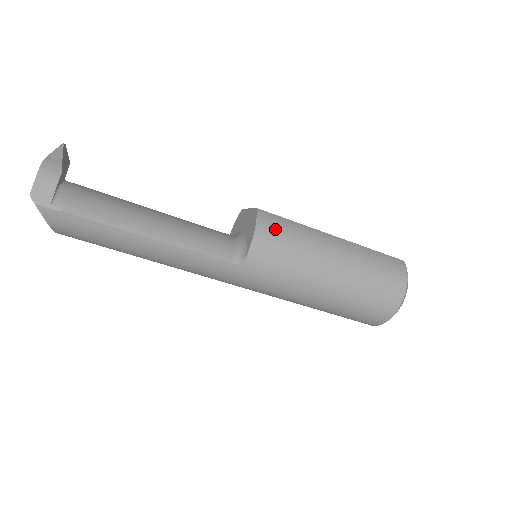
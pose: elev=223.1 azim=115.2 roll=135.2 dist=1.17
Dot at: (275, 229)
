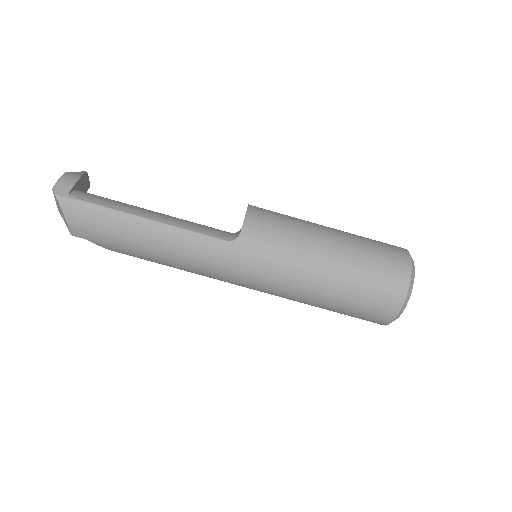
Dot at: (266, 214)
